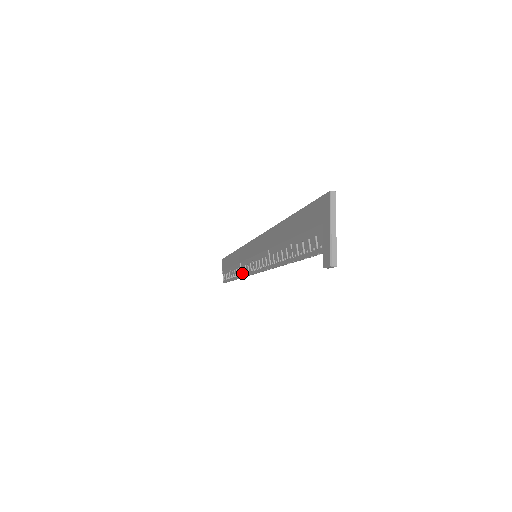
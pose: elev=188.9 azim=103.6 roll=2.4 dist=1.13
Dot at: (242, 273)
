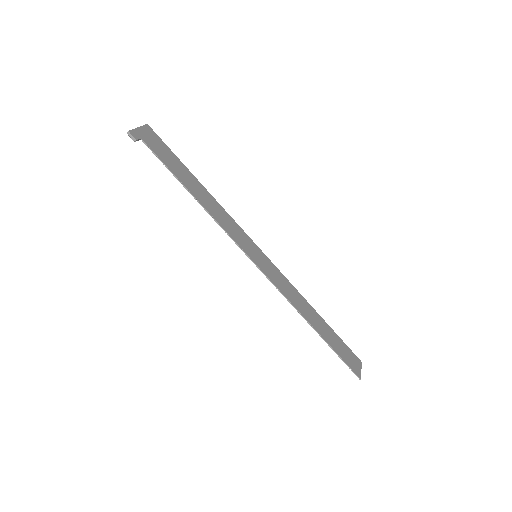
Dot at: (287, 299)
